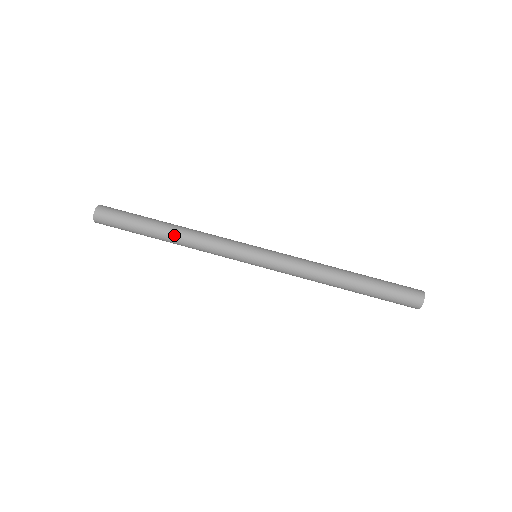
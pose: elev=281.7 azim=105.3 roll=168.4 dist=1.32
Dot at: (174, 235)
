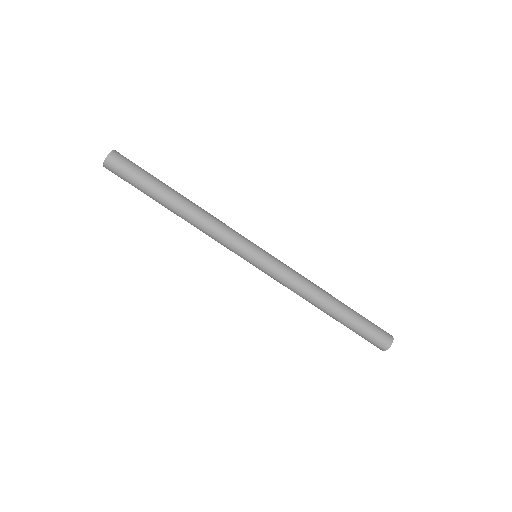
Dot at: (183, 211)
